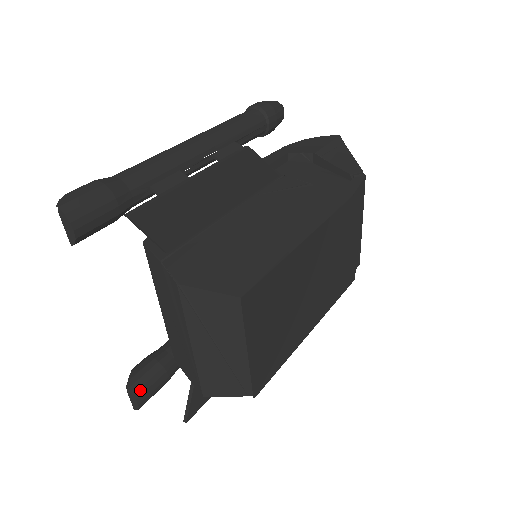
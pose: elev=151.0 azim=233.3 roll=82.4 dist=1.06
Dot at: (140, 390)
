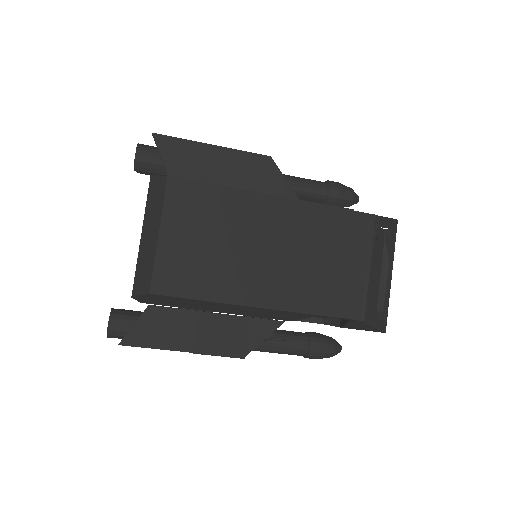
Dot at: (118, 315)
